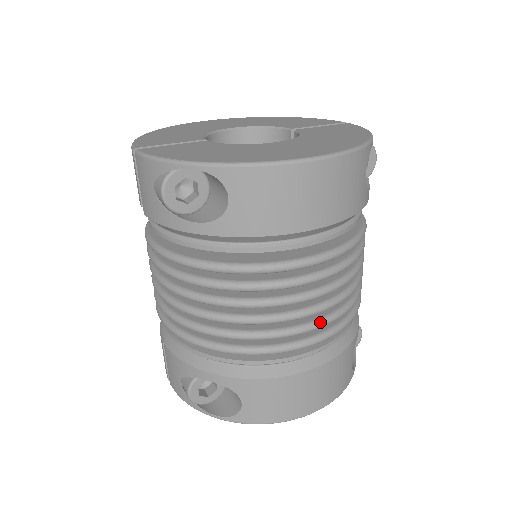
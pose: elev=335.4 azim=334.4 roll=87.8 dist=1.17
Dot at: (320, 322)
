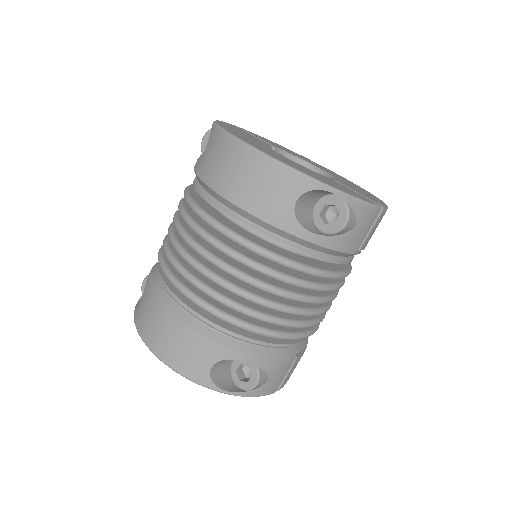
Dot at: (196, 280)
